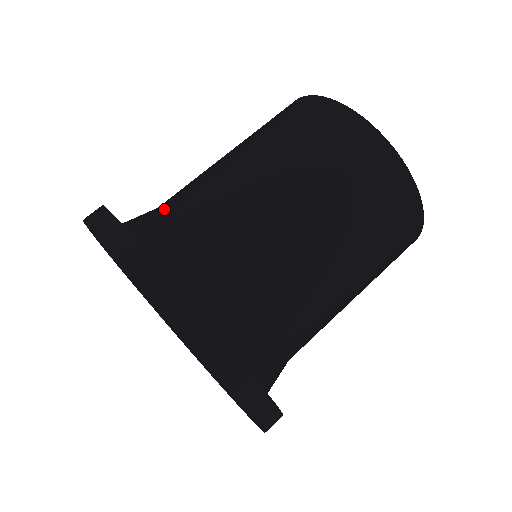
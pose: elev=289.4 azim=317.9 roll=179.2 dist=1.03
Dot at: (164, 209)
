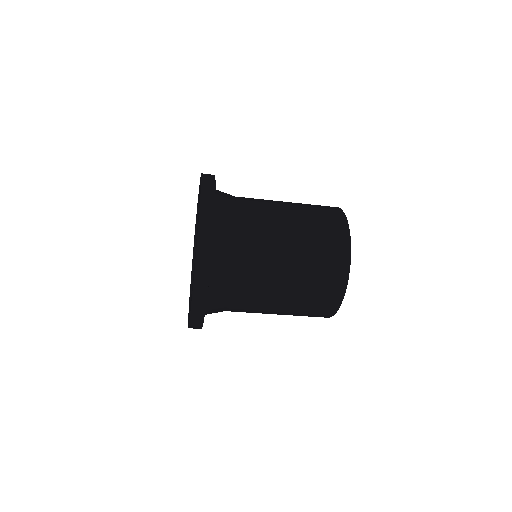
Dot at: occluded
